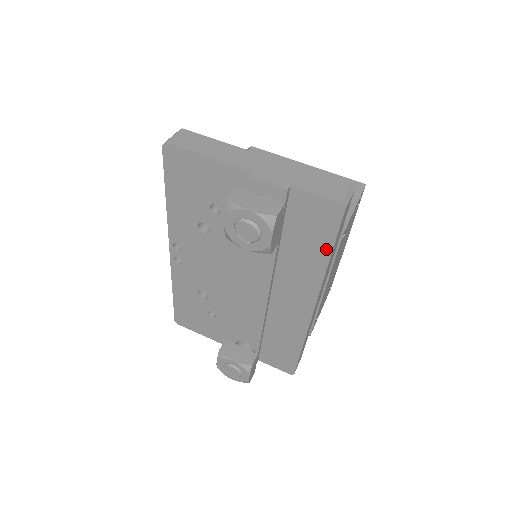
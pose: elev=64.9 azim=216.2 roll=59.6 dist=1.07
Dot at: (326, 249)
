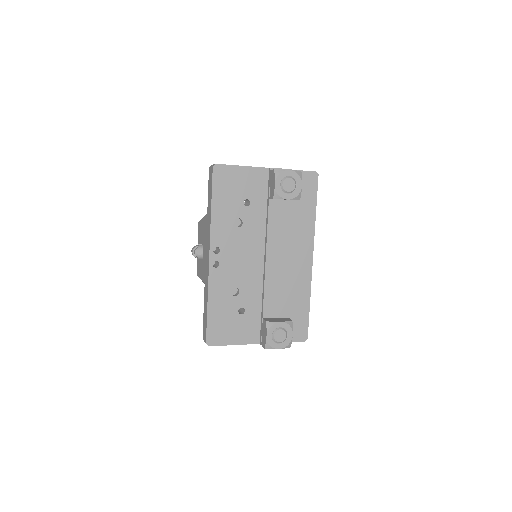
Dot at: (313, 205)
